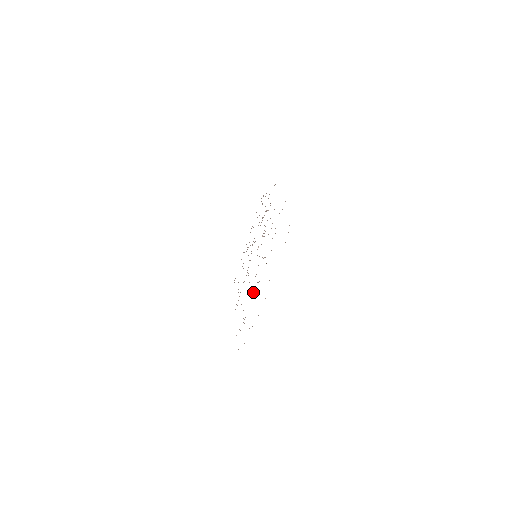
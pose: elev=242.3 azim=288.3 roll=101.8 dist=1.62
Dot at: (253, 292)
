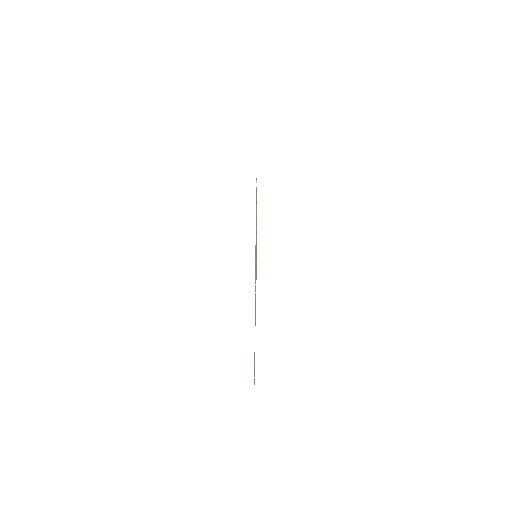
Dot at: occluded
